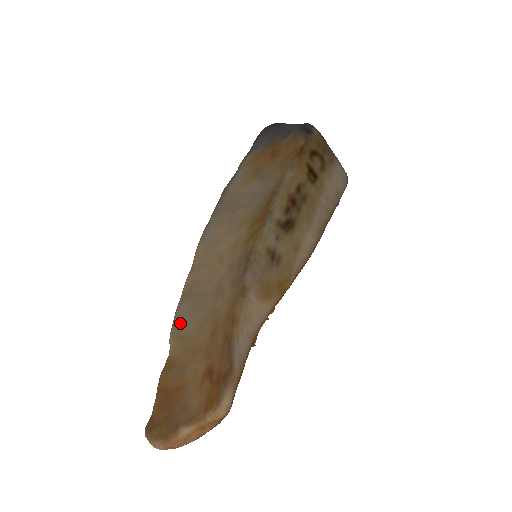
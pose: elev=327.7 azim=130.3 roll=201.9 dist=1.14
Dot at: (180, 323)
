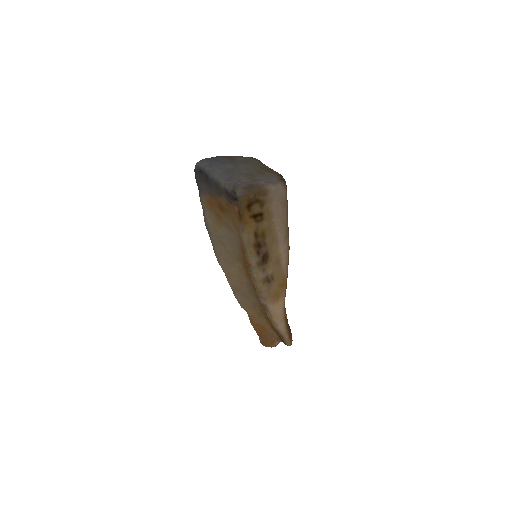
Dot at: (242, 303)
